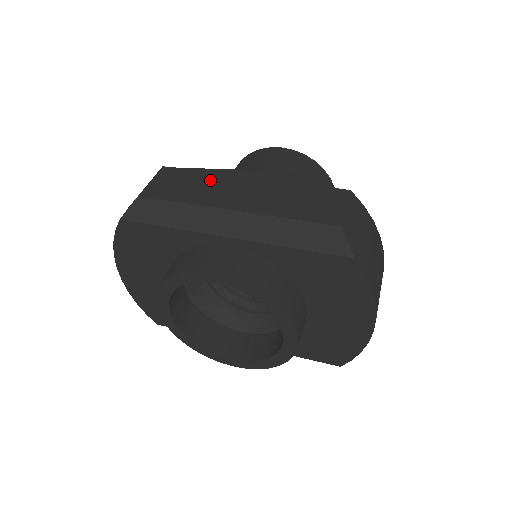
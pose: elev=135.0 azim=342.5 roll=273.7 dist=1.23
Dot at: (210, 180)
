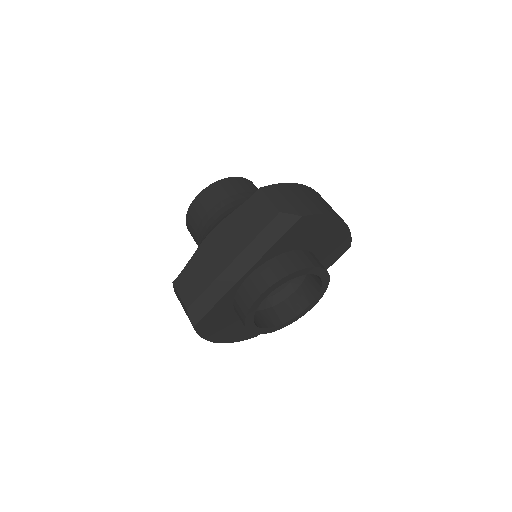
Dot at: (201, 262)
